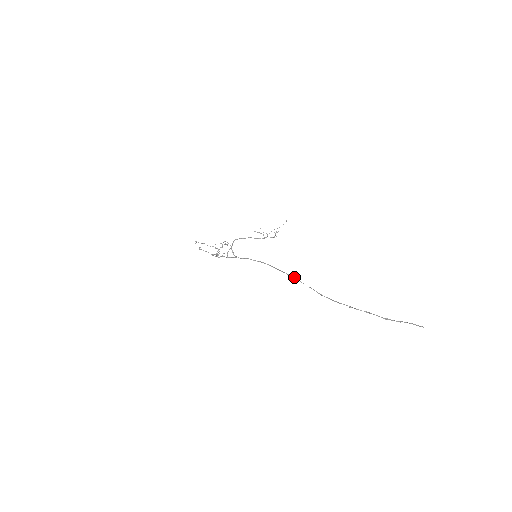
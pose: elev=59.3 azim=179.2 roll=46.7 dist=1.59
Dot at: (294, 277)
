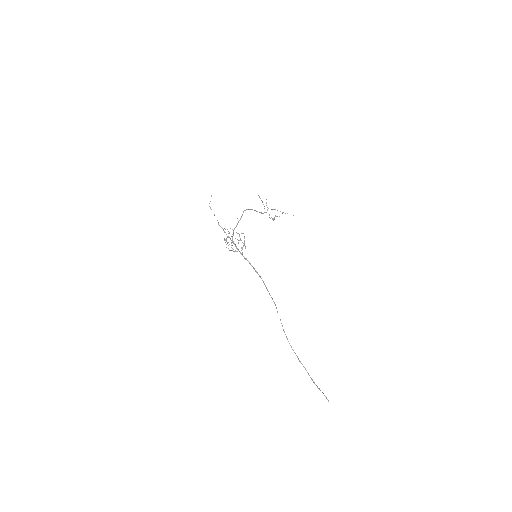
Dot at: (275, 305)
